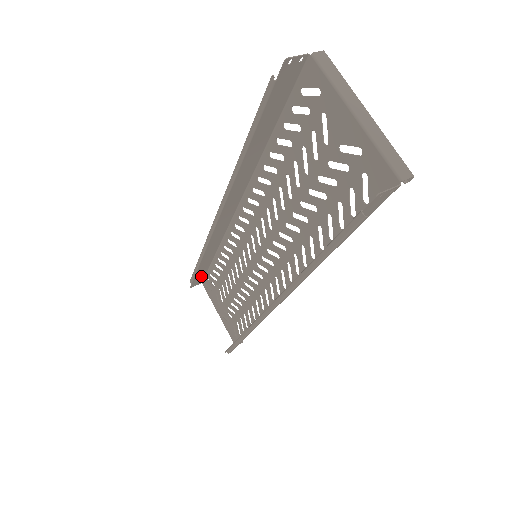
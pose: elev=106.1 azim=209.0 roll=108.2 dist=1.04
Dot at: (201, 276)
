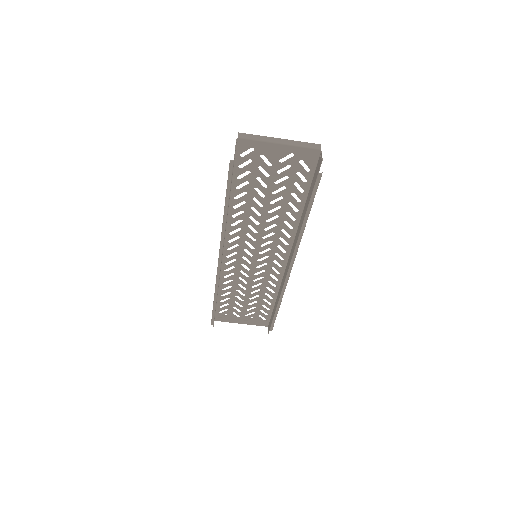
Dot at: occluded
